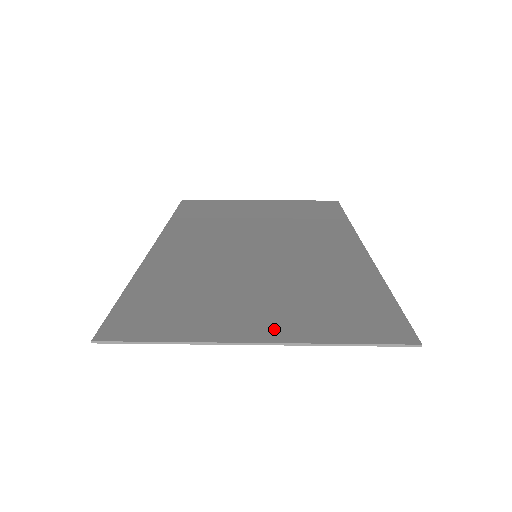
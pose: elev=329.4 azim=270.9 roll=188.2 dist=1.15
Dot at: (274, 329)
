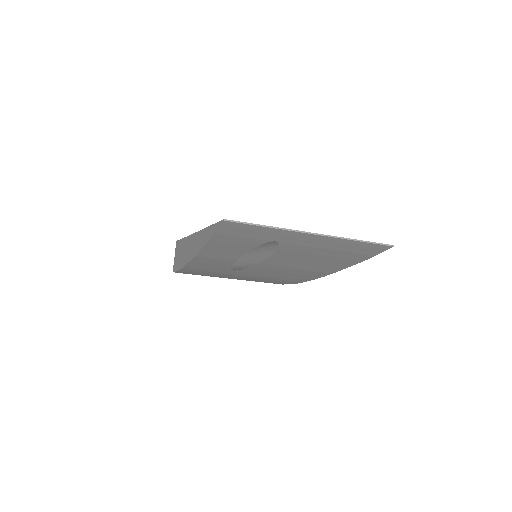
Dot at: occluded
